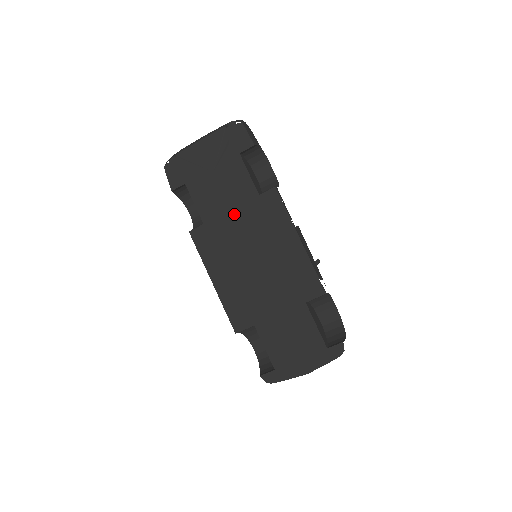
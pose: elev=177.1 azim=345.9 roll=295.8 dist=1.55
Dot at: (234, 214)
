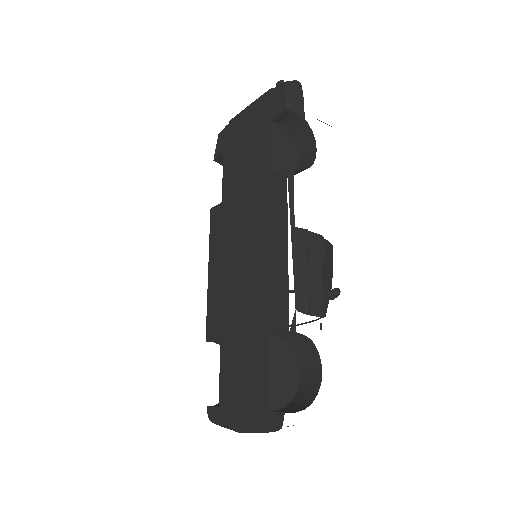
Dot at: (245, 196)
